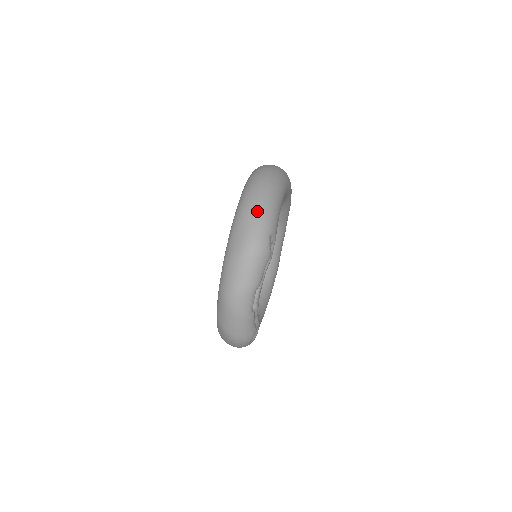
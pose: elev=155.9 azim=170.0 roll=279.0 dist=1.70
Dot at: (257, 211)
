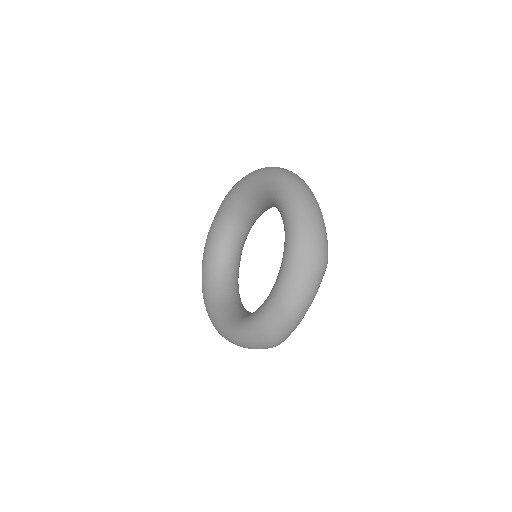
Dot at: (319, 226)
